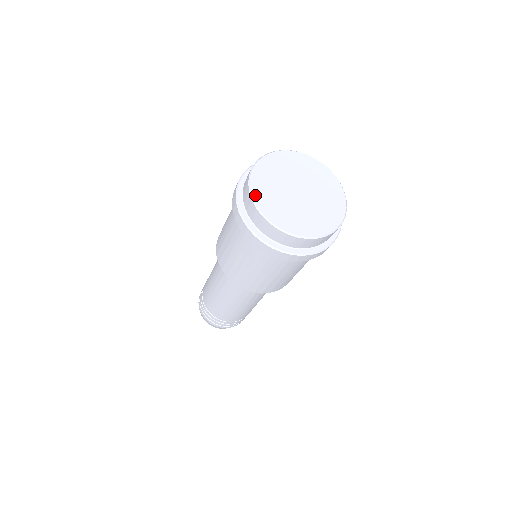
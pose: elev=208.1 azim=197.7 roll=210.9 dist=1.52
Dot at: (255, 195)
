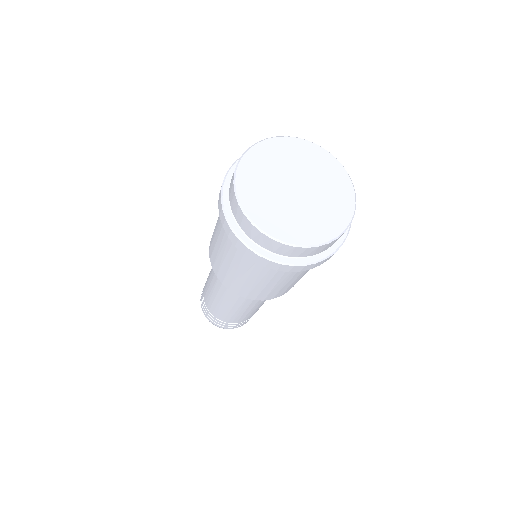
Dot at: (270, 231)
